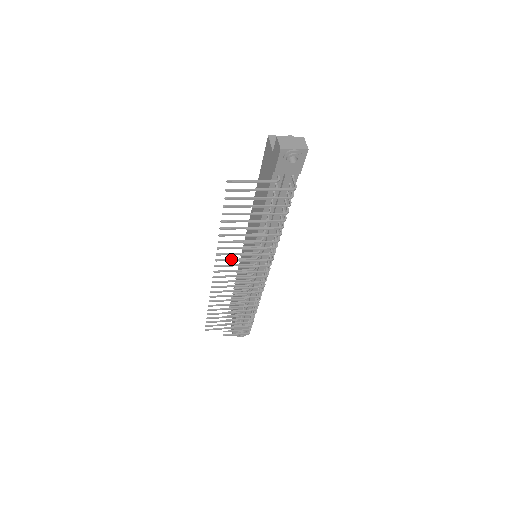
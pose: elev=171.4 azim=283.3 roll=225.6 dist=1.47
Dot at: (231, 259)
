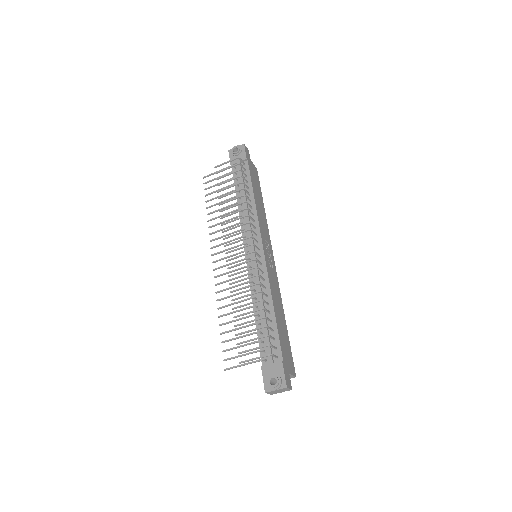
Dot at: (223, 243)
